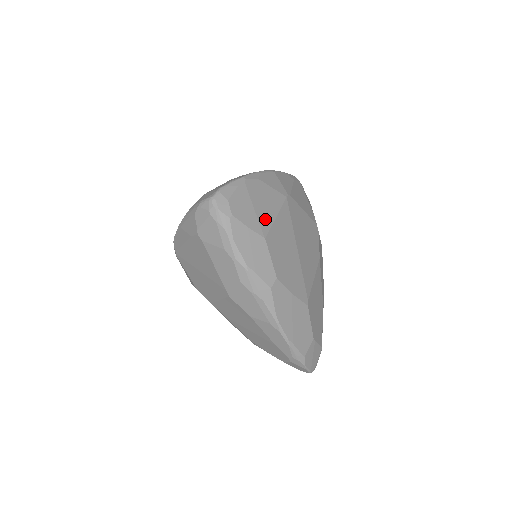
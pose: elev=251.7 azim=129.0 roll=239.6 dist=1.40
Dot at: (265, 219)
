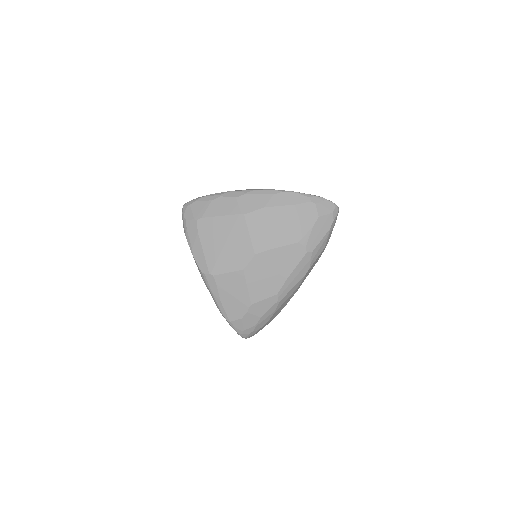
Dot at: occluded
